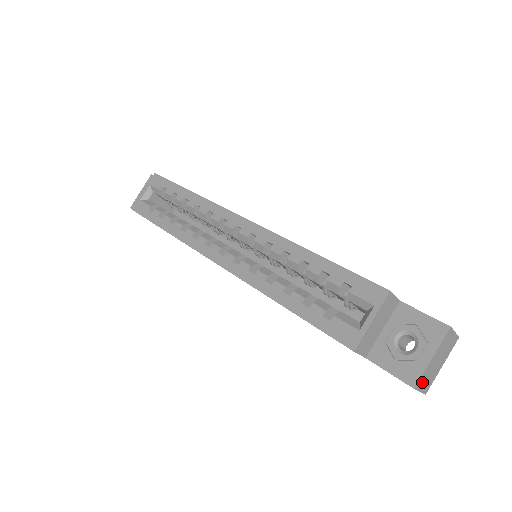
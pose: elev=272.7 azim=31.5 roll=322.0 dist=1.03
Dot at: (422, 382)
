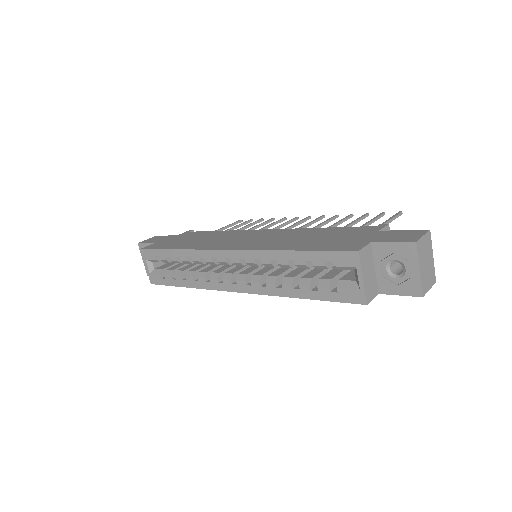
Dot at: (425, 286)
